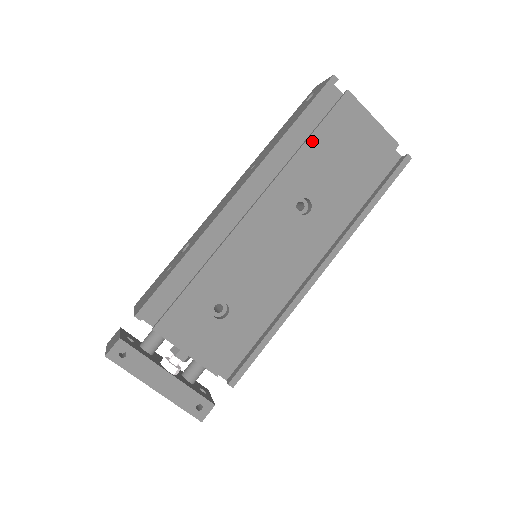
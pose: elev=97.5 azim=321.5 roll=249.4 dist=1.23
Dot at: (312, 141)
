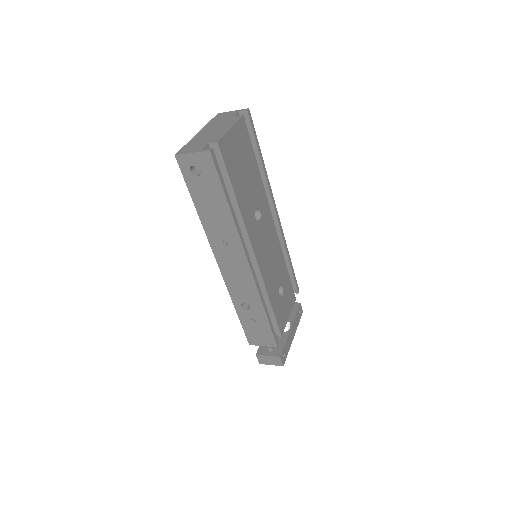
Dot at: (236, 192)
